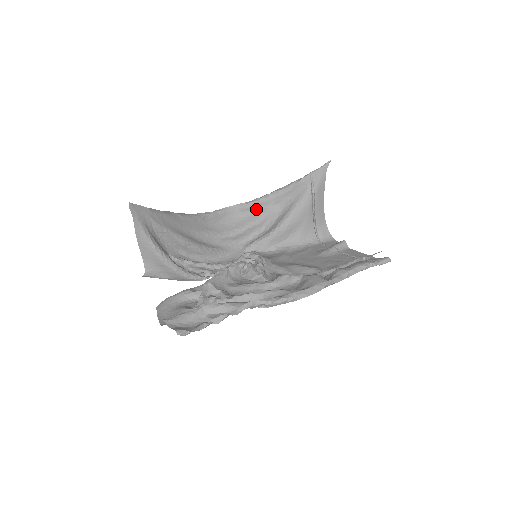
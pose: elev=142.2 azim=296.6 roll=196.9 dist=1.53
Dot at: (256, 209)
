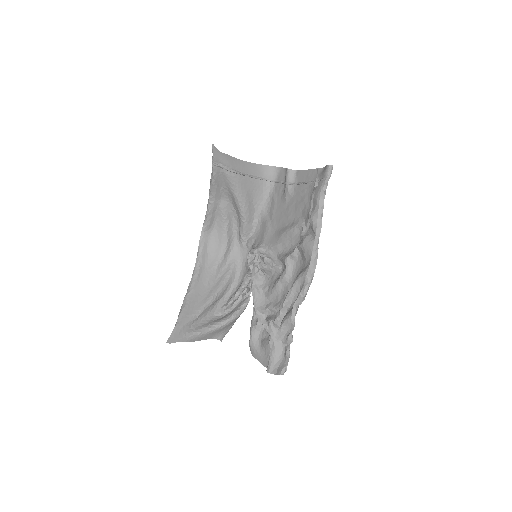
Dot at: (215, 217)
